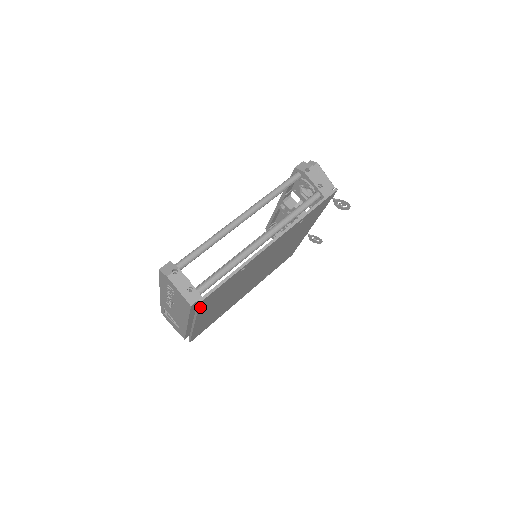
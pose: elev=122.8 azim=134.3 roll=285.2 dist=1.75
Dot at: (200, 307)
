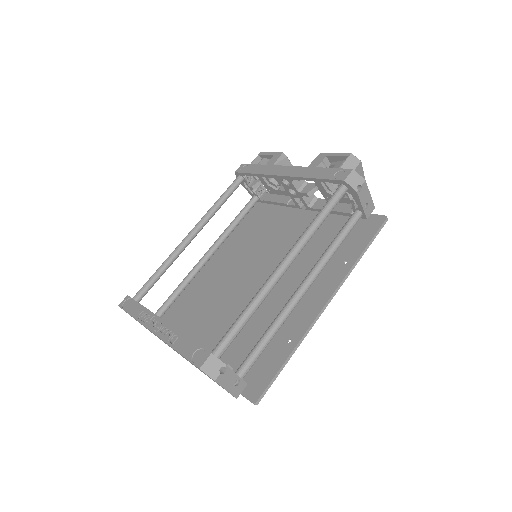
Dot at: occluded
